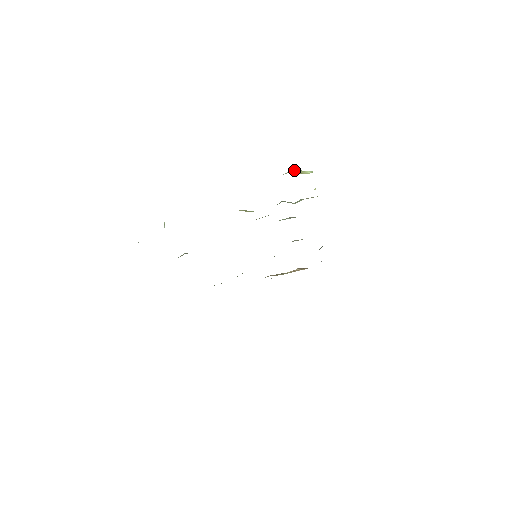
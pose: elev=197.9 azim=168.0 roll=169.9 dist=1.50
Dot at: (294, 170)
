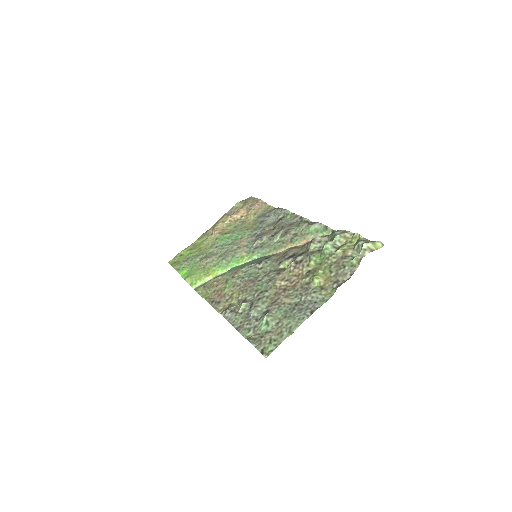
Dot at: (367, 245)
